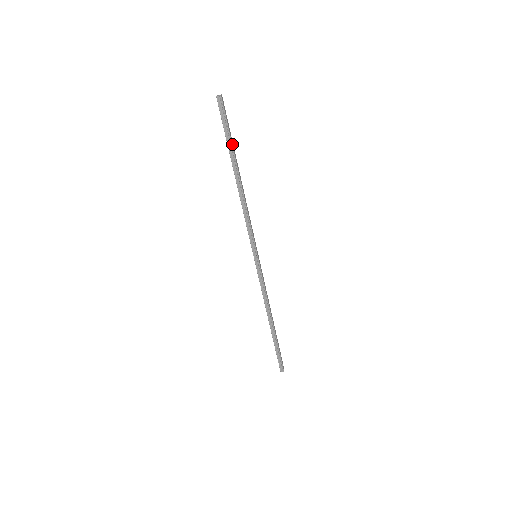
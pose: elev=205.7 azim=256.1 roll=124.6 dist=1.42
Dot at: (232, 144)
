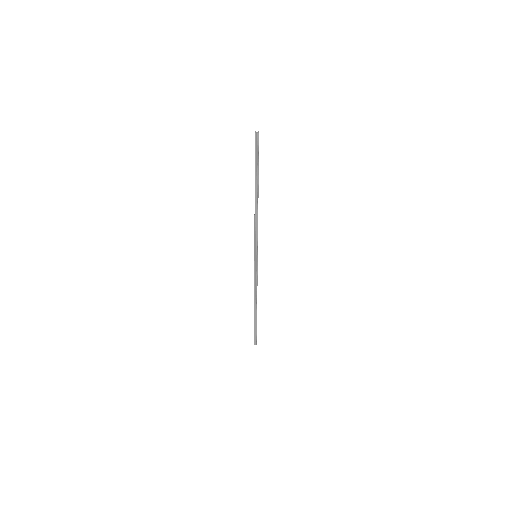
Dot at: (258, 170)
